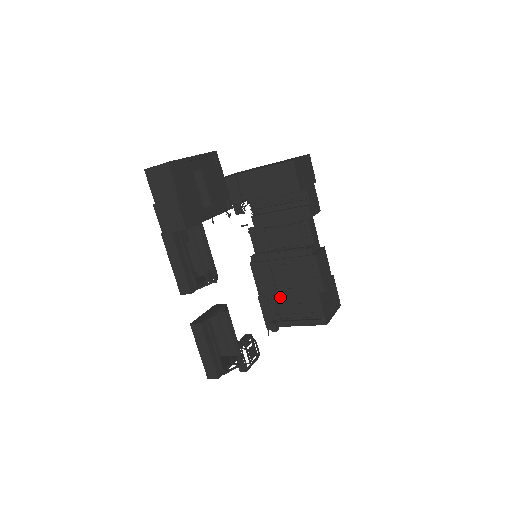
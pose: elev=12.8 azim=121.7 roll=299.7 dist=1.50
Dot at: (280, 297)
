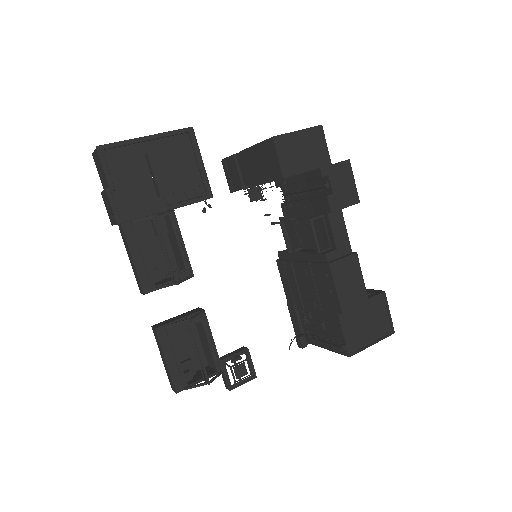
Dot at: (305, 308)
